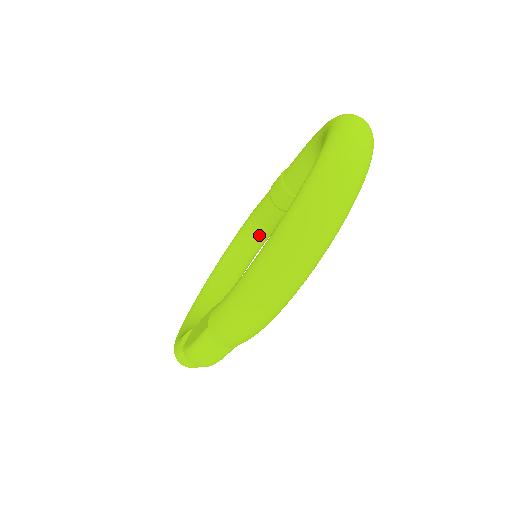
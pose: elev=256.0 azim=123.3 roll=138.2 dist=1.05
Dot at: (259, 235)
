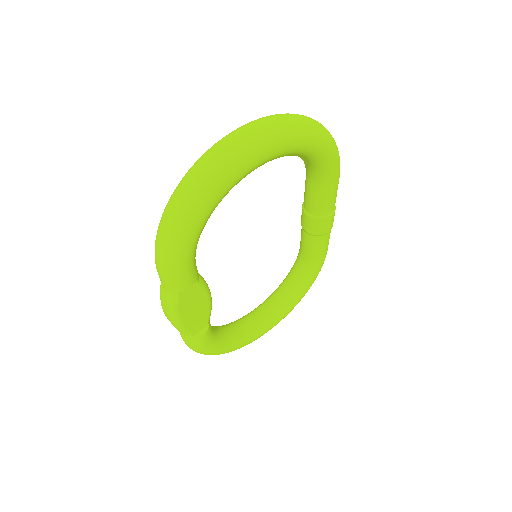
Dot at: (304, 265)
